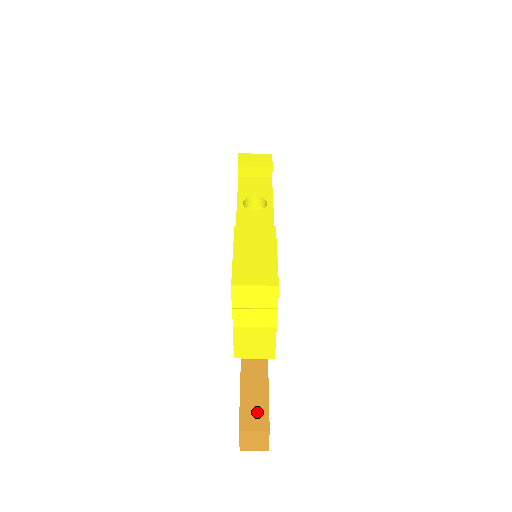
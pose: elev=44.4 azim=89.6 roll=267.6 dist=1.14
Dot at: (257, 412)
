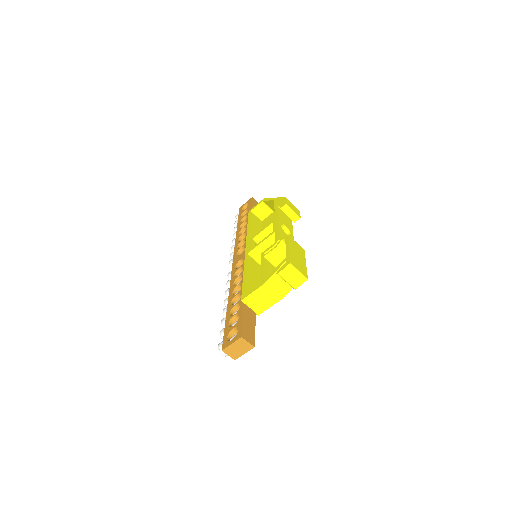
Dot at: (250, 334)
